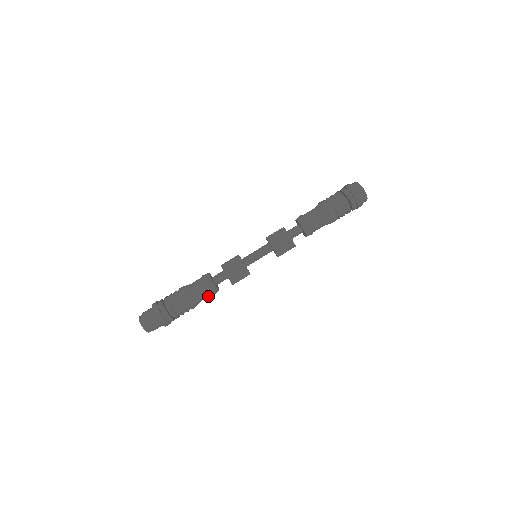
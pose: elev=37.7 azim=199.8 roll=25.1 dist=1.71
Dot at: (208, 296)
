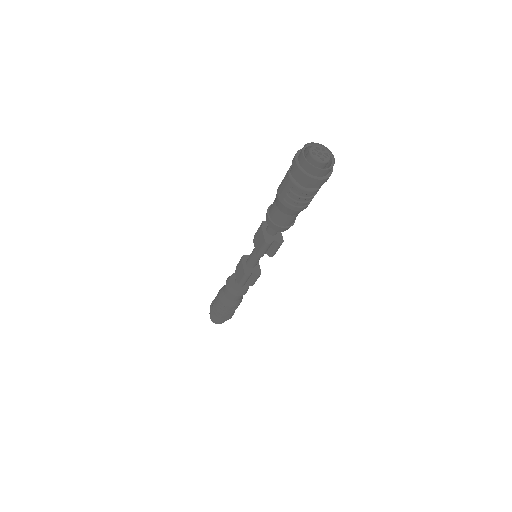
Dot at: (242, 295)
